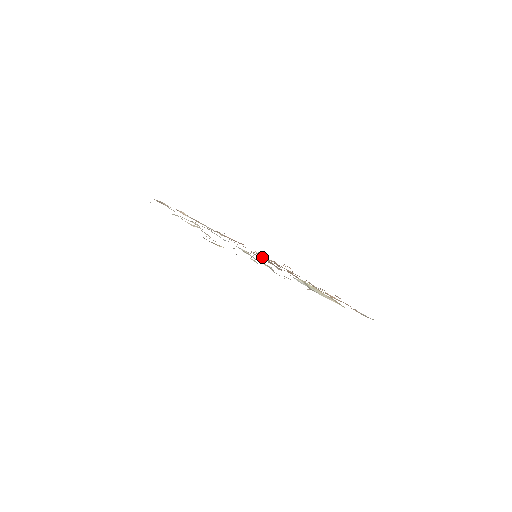
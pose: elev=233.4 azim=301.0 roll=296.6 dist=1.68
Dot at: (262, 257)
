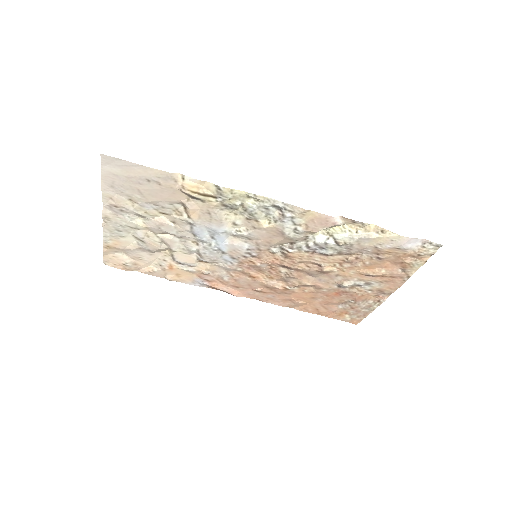
Dot at: (264, 268)
